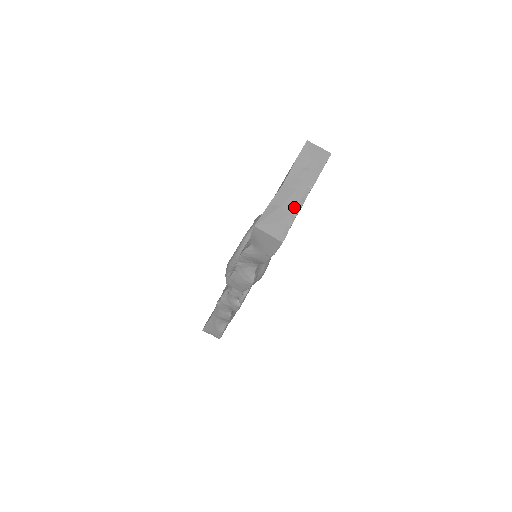
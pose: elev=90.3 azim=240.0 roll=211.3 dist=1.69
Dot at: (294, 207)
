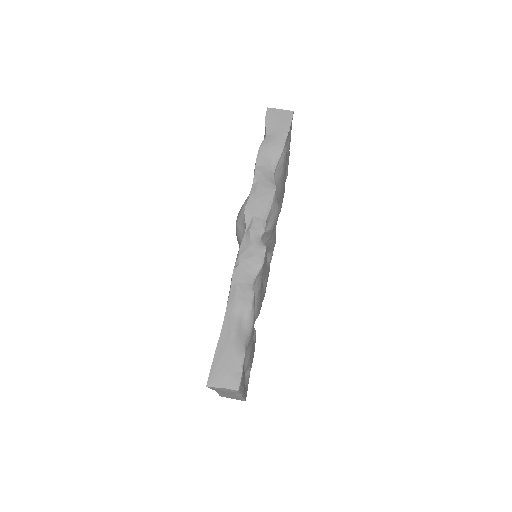
Dot at: occluded
